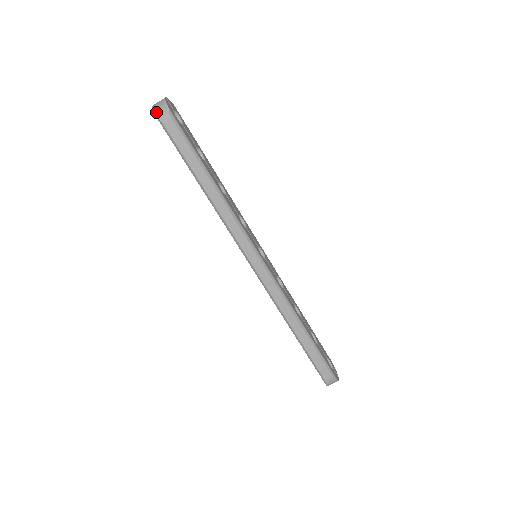
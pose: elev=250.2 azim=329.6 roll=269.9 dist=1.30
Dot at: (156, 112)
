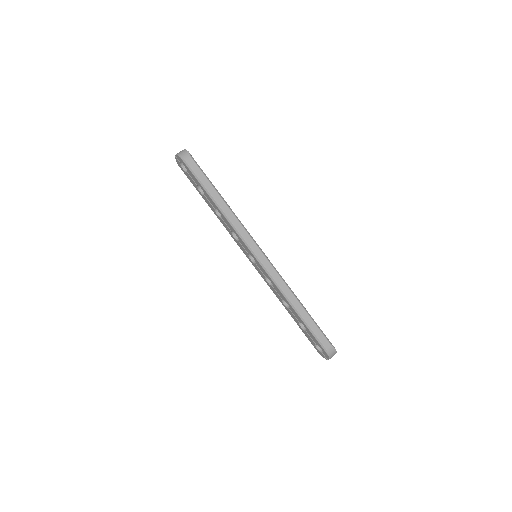
Dot at: (180, 155)
